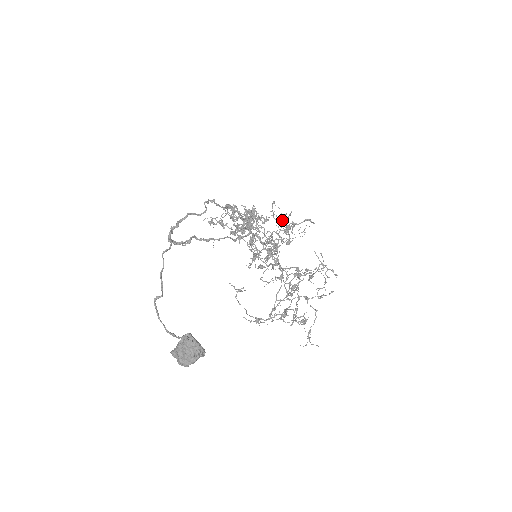
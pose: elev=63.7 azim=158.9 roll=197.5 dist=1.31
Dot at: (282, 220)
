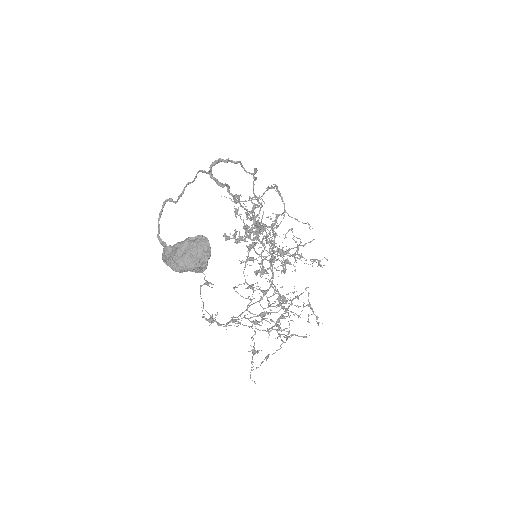
Dot at: (287, 250)
